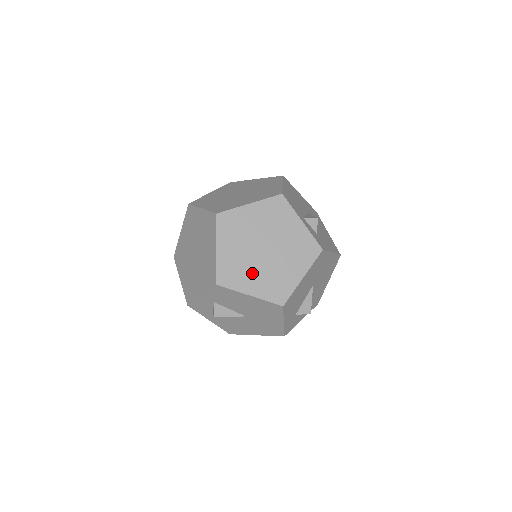
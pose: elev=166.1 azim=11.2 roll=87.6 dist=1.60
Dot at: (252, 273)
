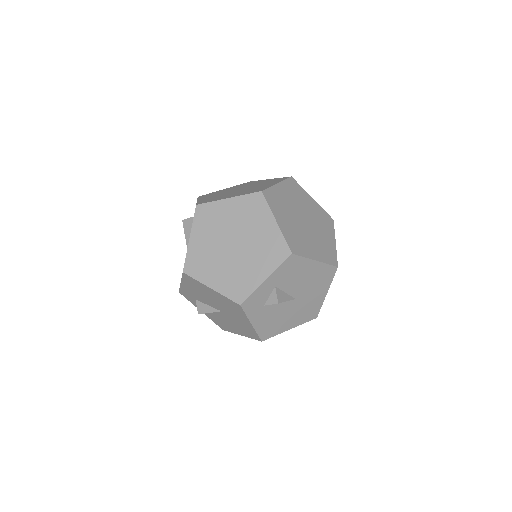
Dot at: (308, 241)
